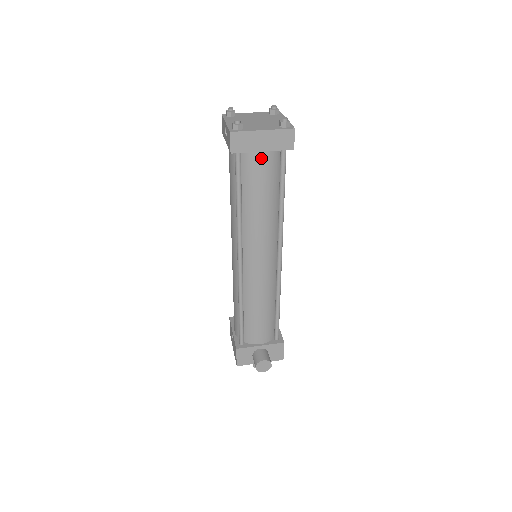
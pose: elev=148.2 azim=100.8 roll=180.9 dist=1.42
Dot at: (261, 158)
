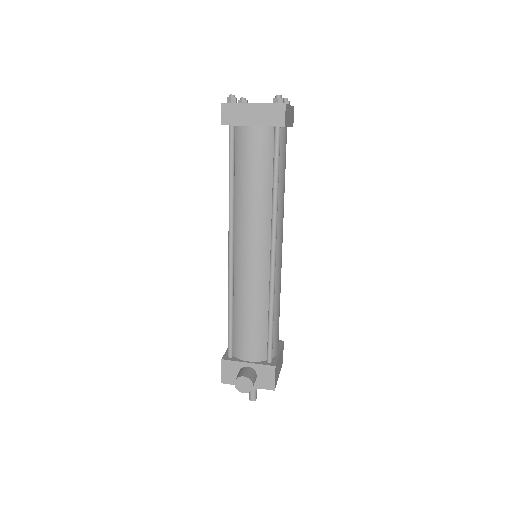
Dot at: (252, 134)
